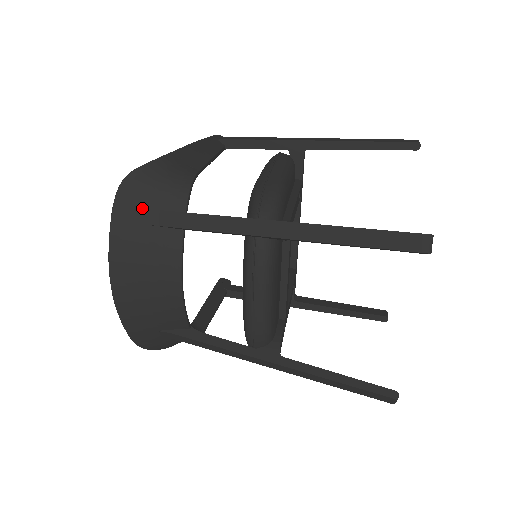
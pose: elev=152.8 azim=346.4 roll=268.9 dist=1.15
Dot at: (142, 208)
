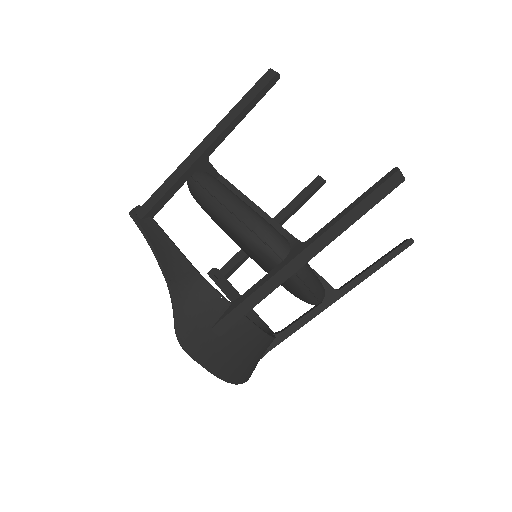
Dot at: (206, 335)
